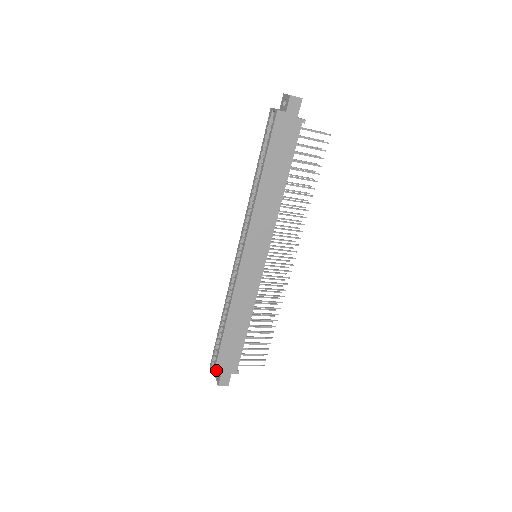
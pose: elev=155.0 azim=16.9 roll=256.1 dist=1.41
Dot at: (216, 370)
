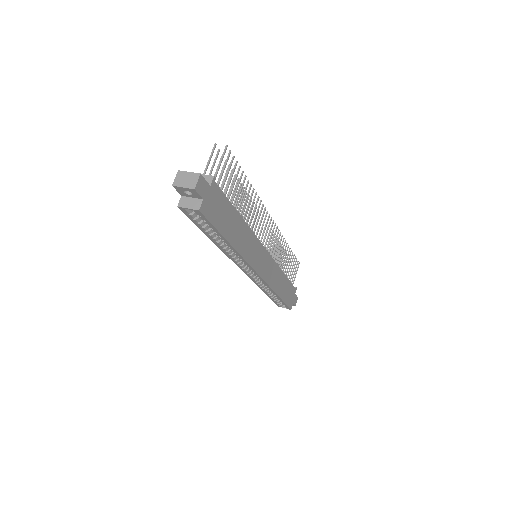
Dot at: (290, 307)
